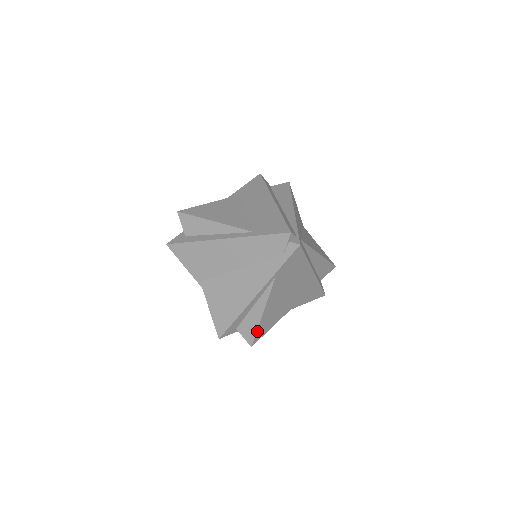
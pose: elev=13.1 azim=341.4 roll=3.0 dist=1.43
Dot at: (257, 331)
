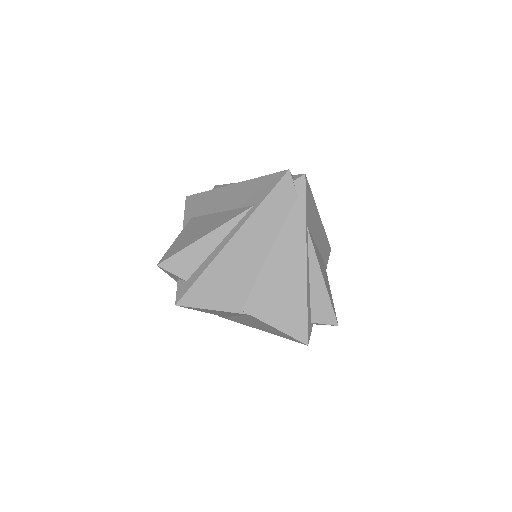
Dot at: (331, 303)
